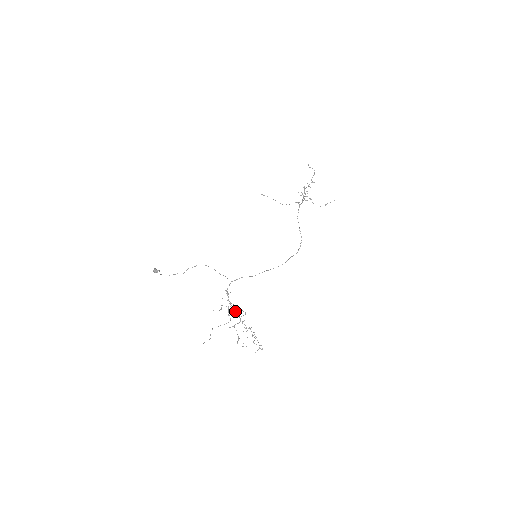
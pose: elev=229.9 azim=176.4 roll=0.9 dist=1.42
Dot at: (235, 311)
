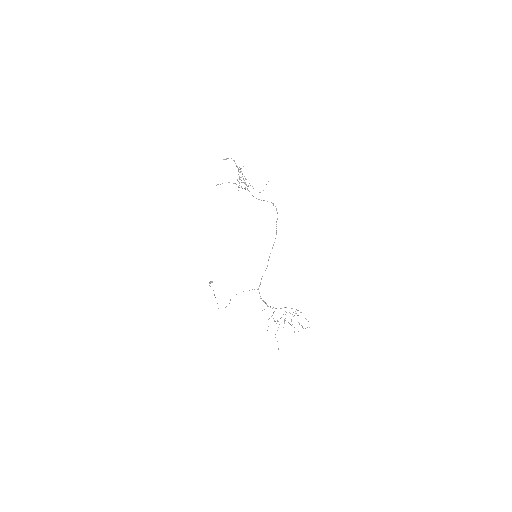
Dot at: occluded
